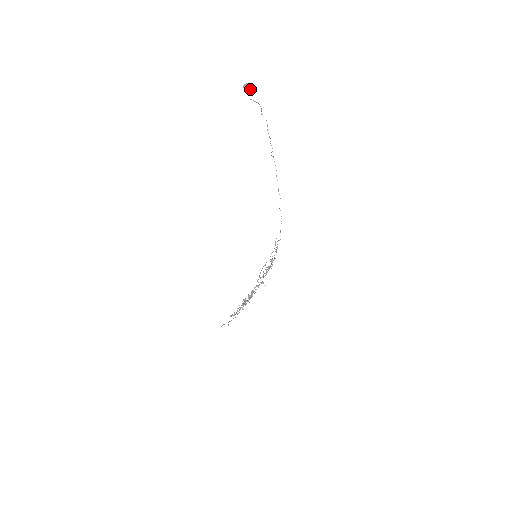
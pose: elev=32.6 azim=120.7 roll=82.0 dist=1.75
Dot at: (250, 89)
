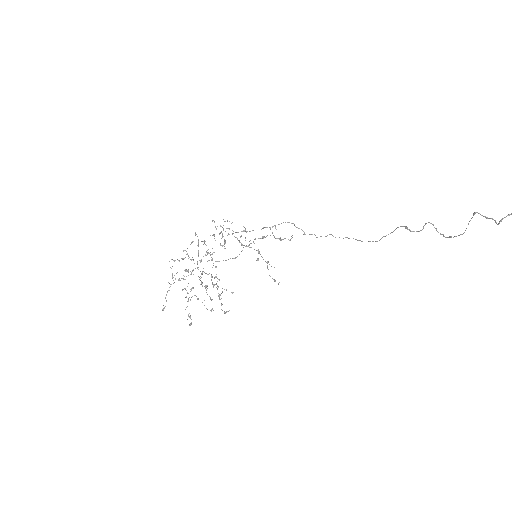
Dot at: out of frame
